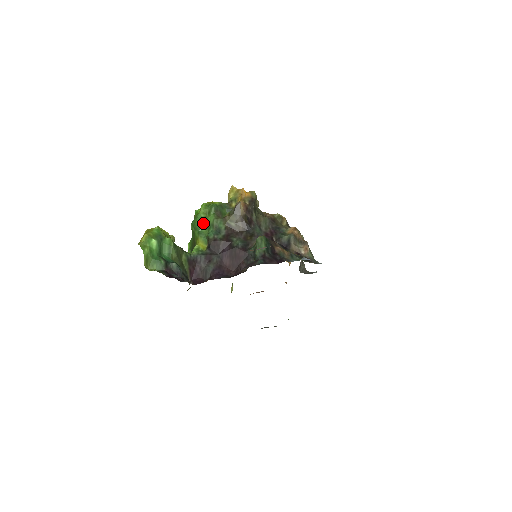
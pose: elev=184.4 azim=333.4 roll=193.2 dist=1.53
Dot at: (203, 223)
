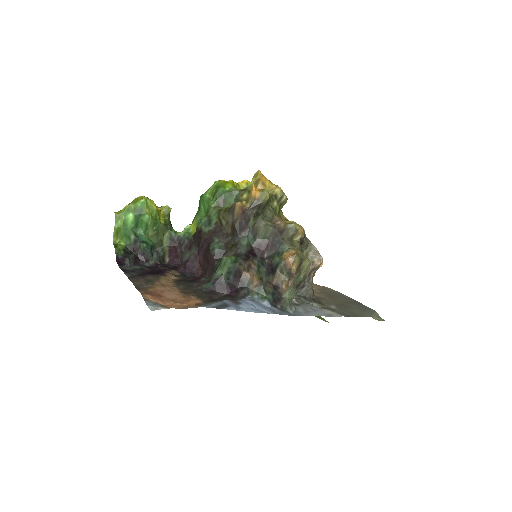
Dot at: (205, 204)
